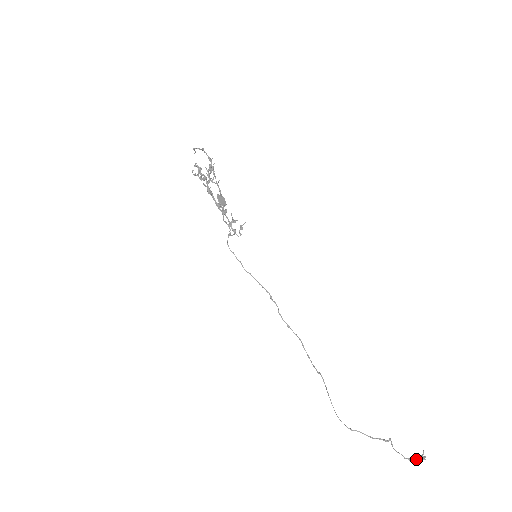
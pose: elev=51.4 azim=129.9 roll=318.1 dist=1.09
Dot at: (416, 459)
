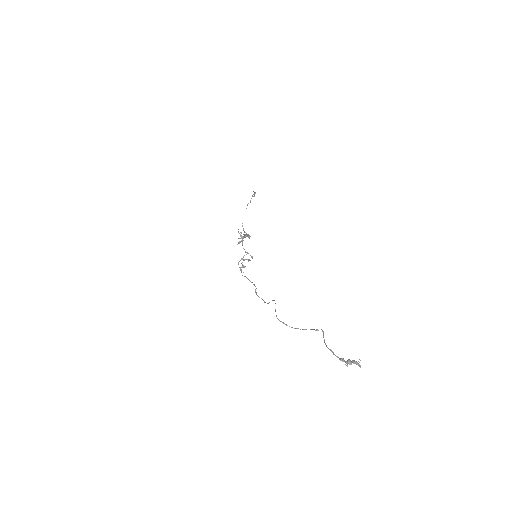
Dot at: (348, 360)
